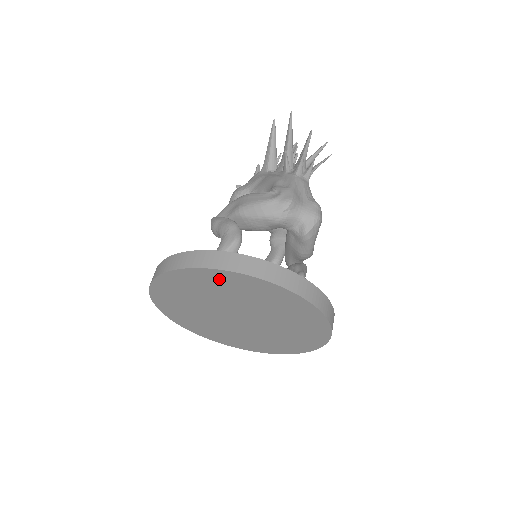
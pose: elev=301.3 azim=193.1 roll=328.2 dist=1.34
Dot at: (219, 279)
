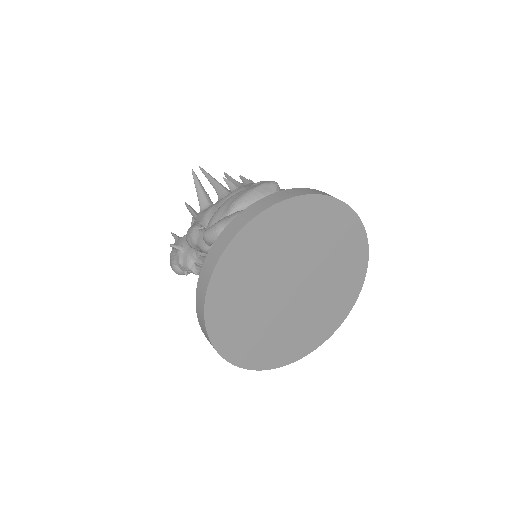
Dot at: (293, 215)
